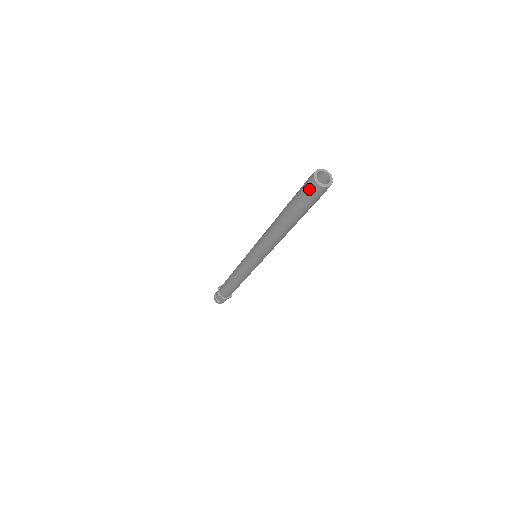
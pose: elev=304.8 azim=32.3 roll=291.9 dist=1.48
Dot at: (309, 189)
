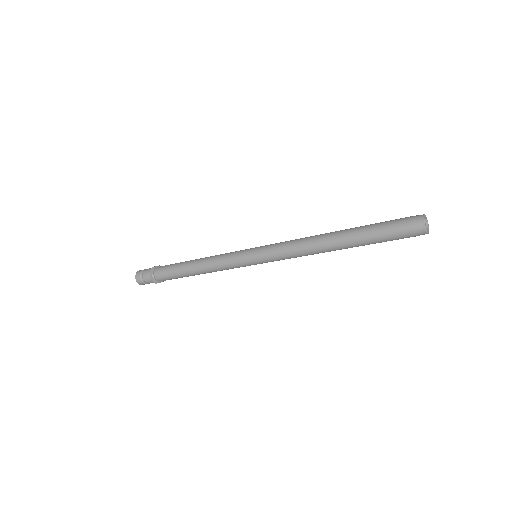
Dot at: occluded
